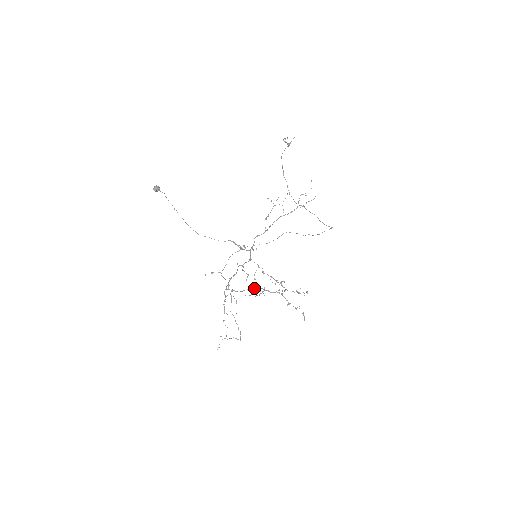
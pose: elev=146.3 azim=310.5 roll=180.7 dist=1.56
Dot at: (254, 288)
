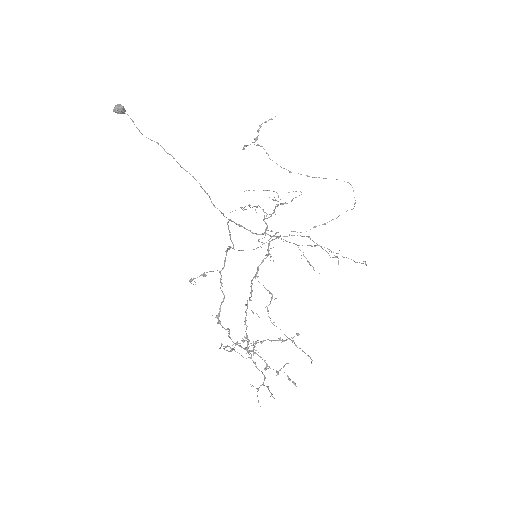
Dot at: occluded
